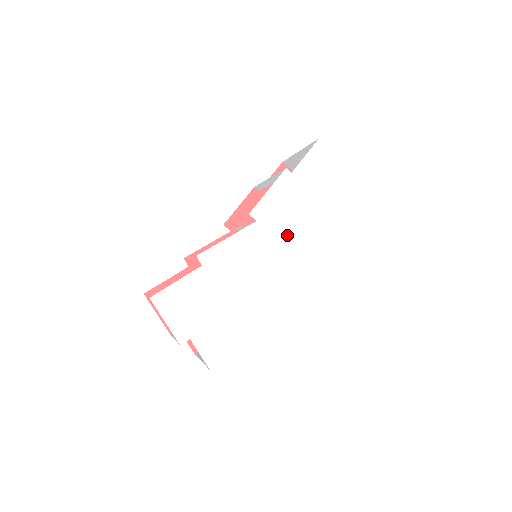
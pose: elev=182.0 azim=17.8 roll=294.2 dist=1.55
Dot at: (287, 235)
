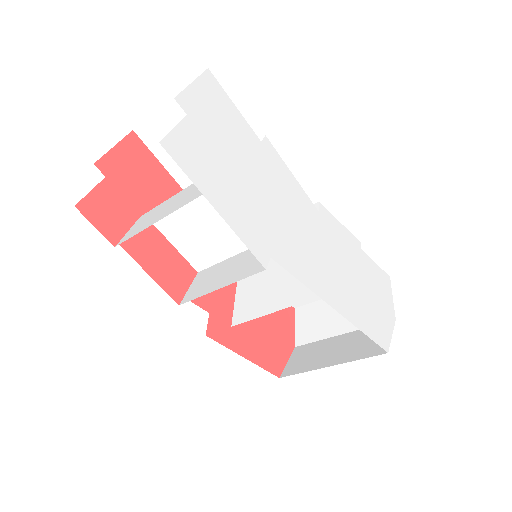
Dot at: (328, 255)
